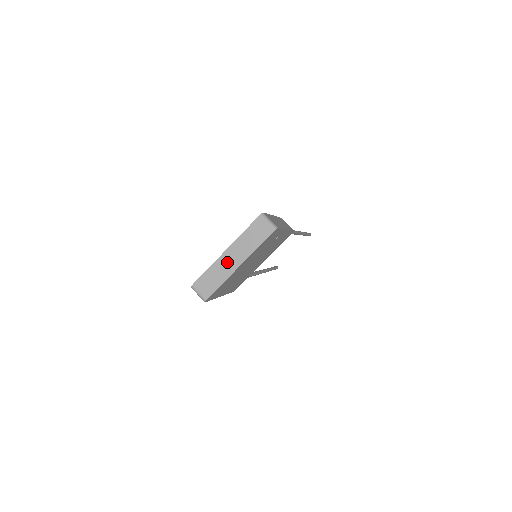
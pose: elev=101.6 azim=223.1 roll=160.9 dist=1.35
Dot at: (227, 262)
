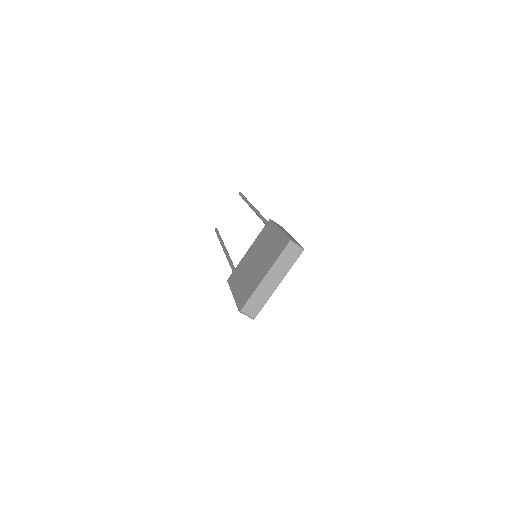
Dot at: (268, 285)
